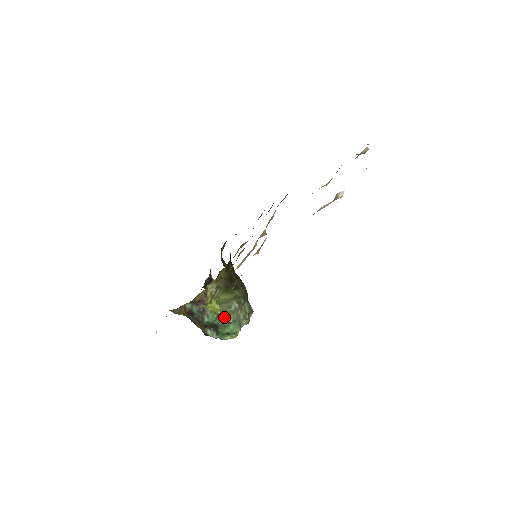
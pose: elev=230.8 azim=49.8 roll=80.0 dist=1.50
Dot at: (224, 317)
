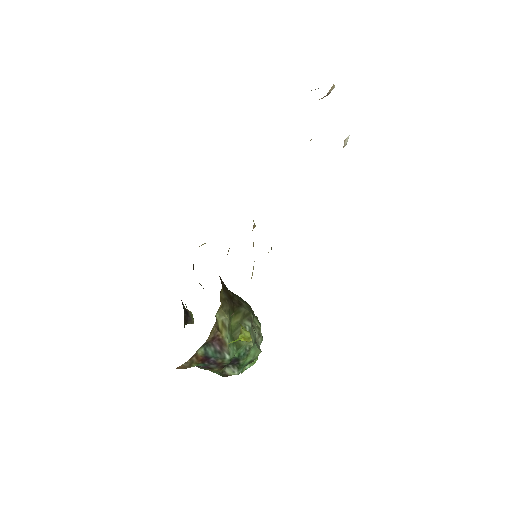
Dot at: (243, 345)
